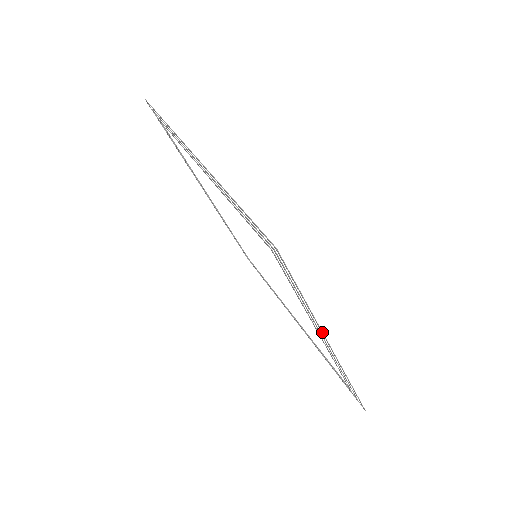
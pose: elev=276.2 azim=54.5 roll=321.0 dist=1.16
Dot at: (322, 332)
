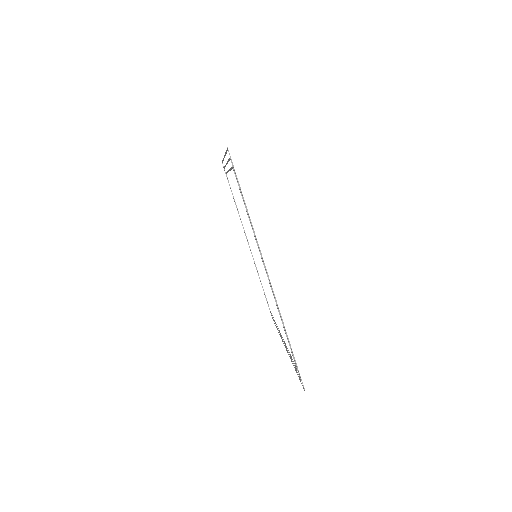
Dot at: occluded
